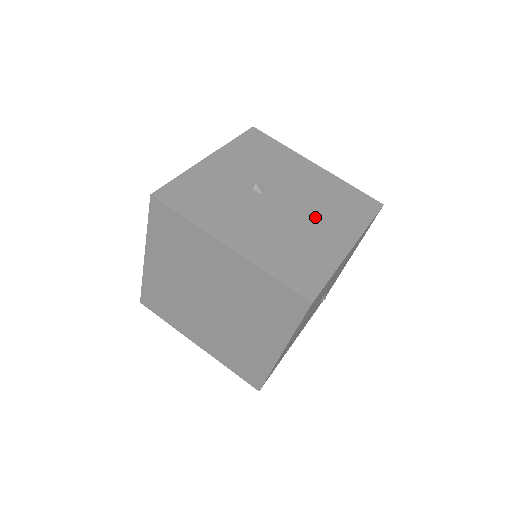
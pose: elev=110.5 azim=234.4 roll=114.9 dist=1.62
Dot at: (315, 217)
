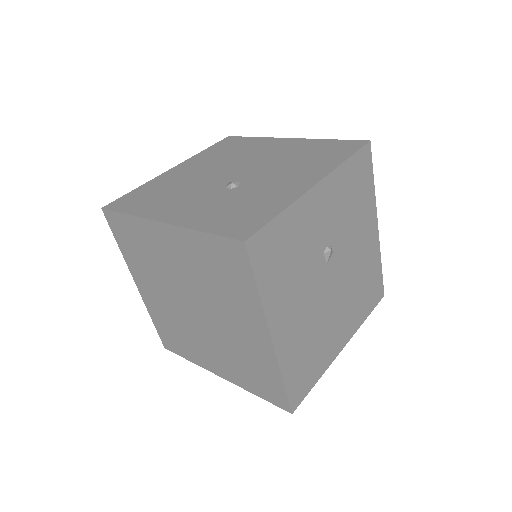
Dot at: (342, 305)
